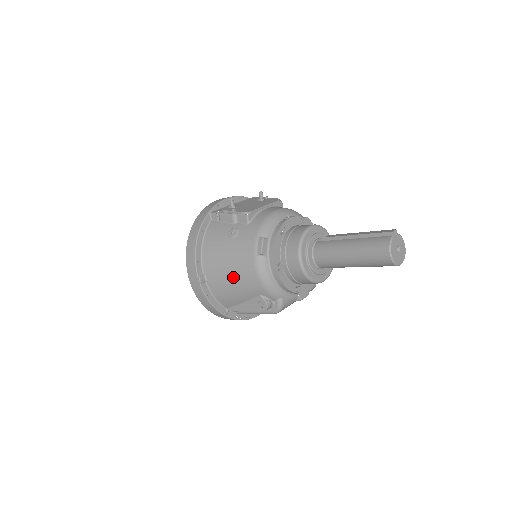
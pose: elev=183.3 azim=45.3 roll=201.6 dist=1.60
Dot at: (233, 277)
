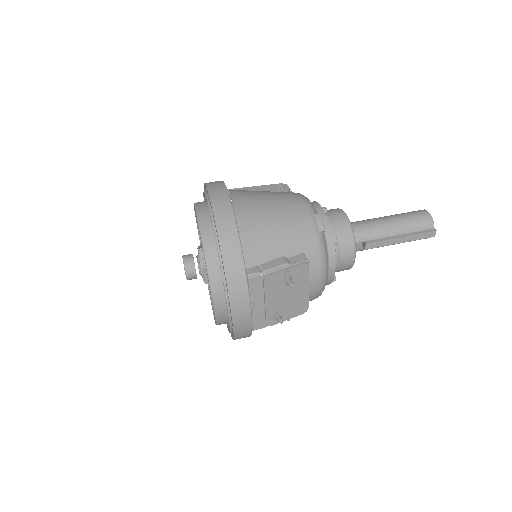
Dot at: occluded
